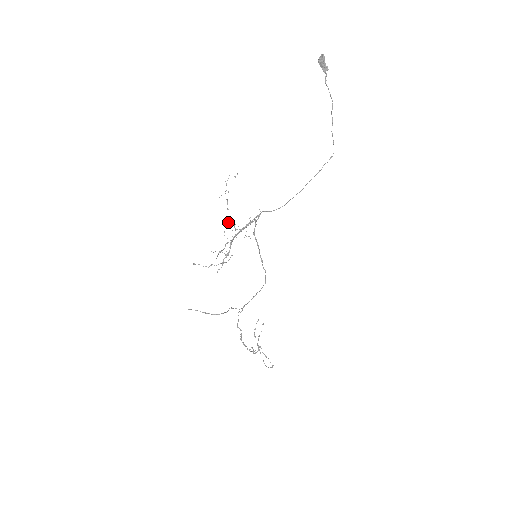
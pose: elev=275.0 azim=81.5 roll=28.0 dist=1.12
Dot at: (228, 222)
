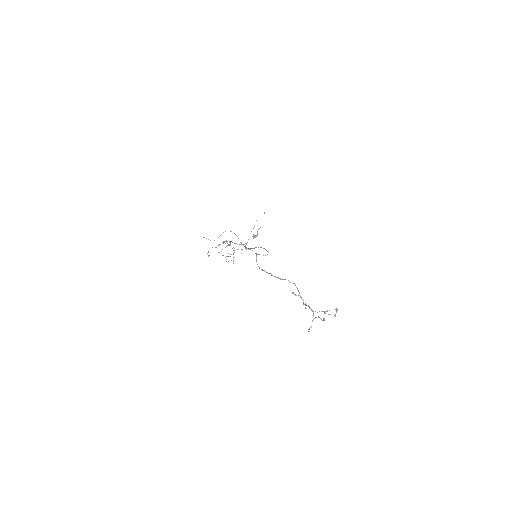
Dot at: (228, 253)
